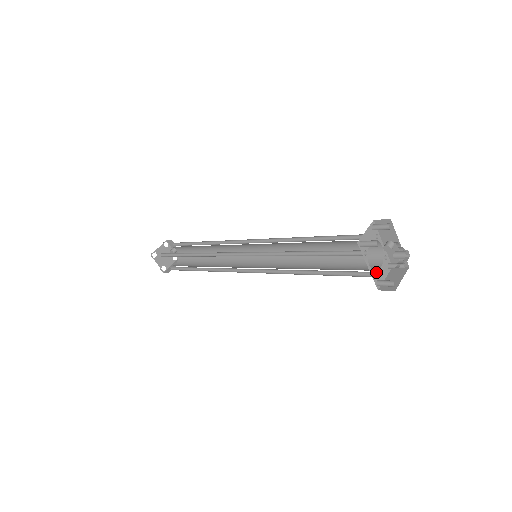
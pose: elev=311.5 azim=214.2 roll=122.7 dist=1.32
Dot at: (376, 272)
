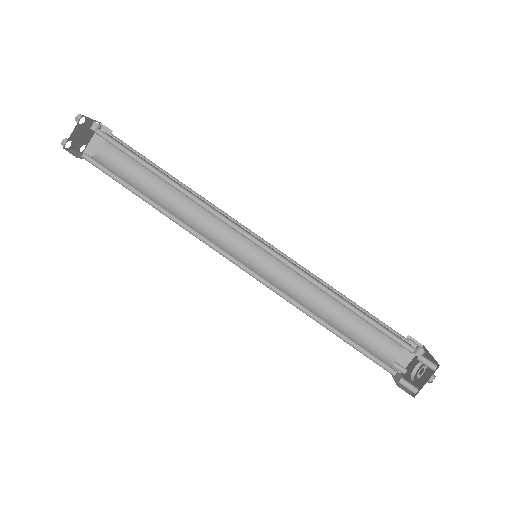
Dot at: (394, 361)
